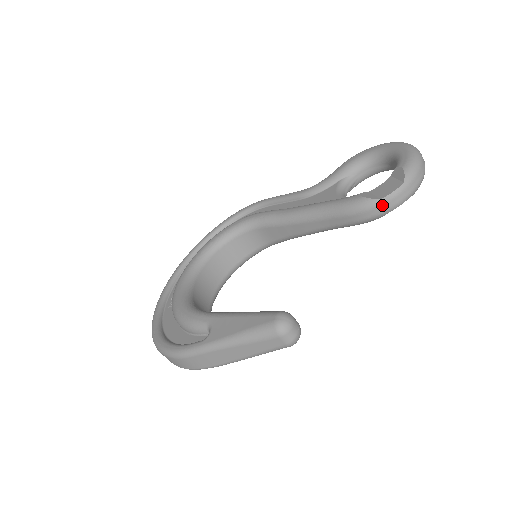
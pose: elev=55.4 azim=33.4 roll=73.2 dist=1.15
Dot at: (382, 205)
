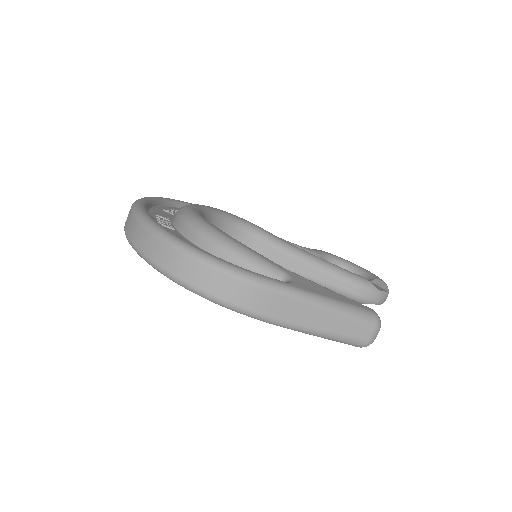
Dot at: (376, 295)
